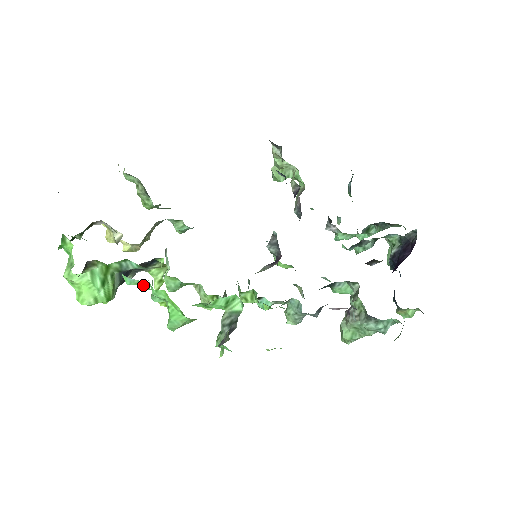
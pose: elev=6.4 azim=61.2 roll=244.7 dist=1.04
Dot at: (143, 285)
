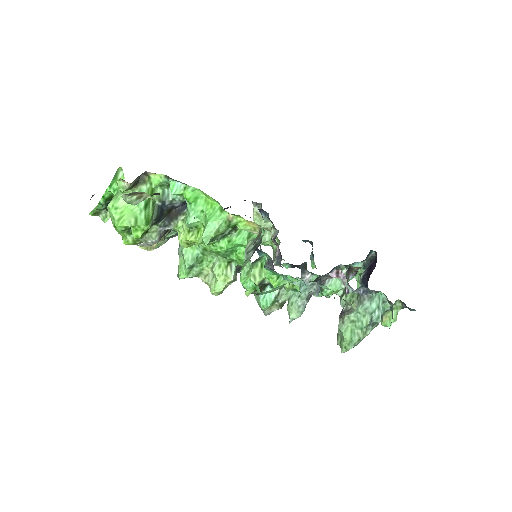
Dot at: (189, 186)
